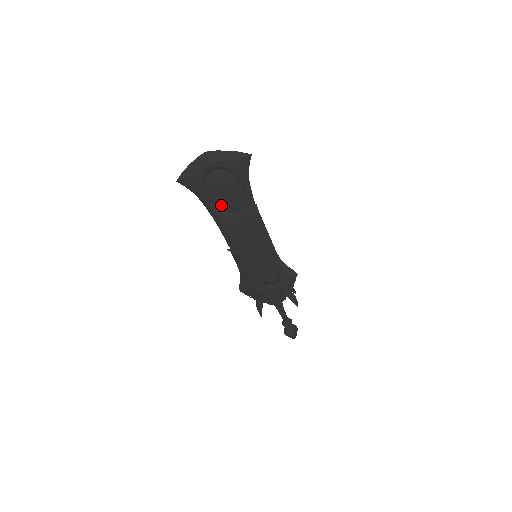
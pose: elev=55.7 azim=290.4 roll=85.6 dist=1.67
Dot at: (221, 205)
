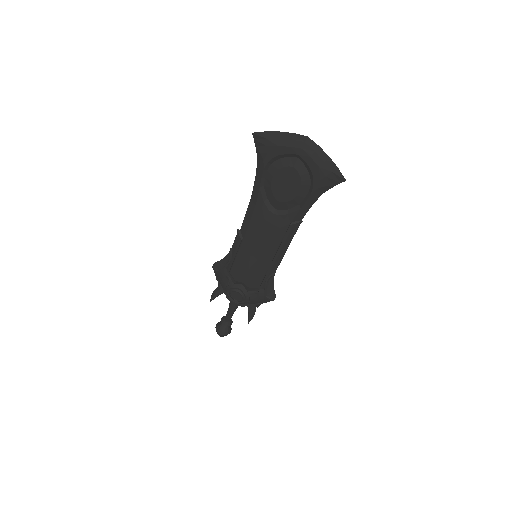
Dot at: (271, 192)
